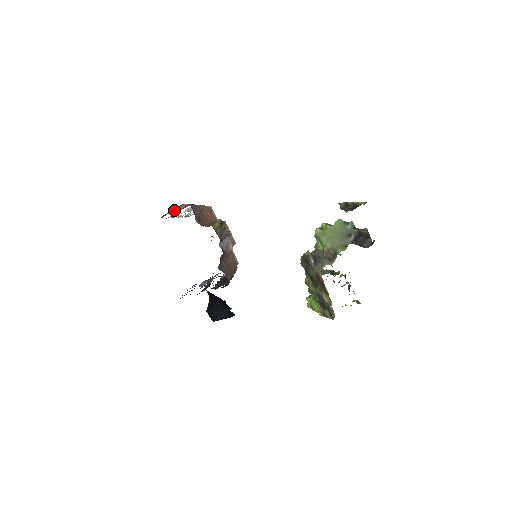
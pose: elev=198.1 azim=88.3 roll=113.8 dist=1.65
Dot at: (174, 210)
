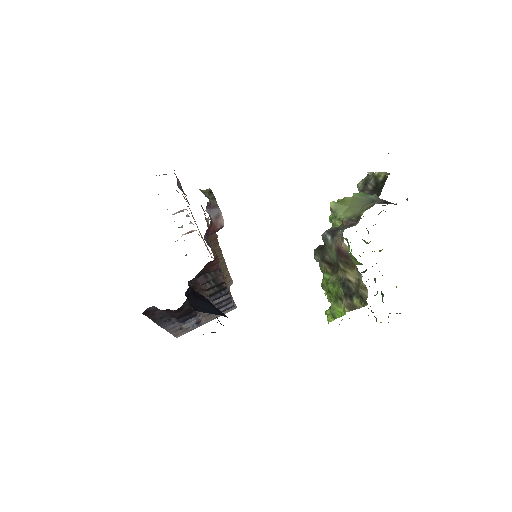
Dot at: occluded
